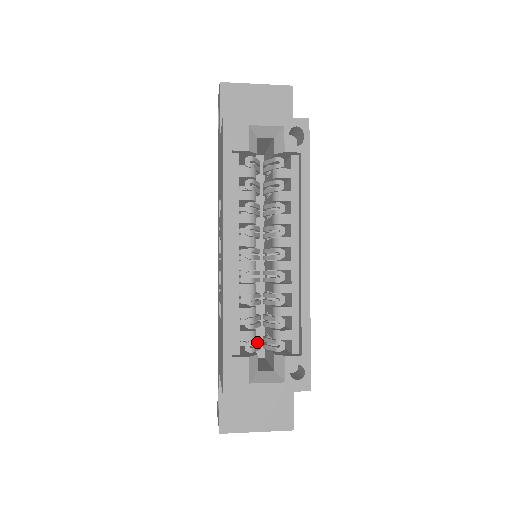
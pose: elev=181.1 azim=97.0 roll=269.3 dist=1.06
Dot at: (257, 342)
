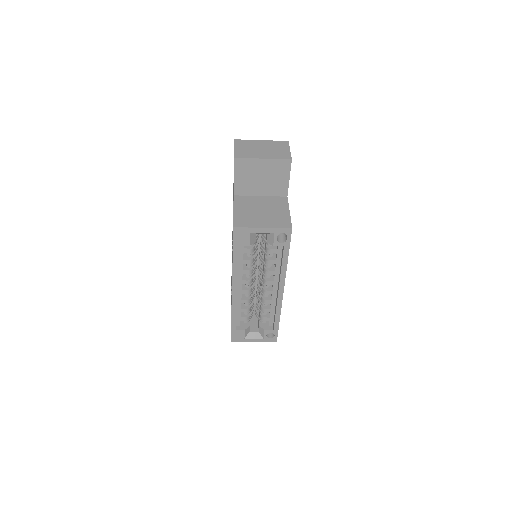
Dot at: (251, 316)
